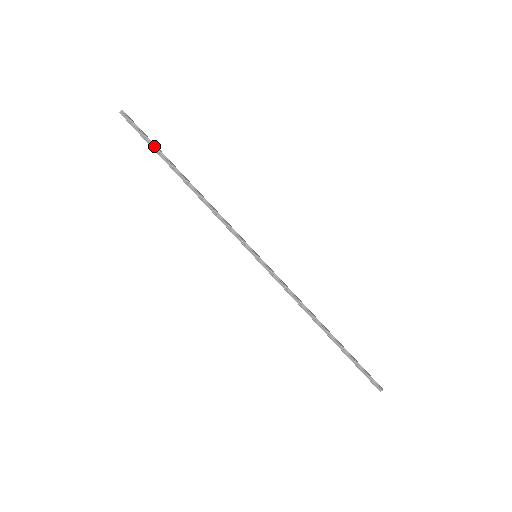
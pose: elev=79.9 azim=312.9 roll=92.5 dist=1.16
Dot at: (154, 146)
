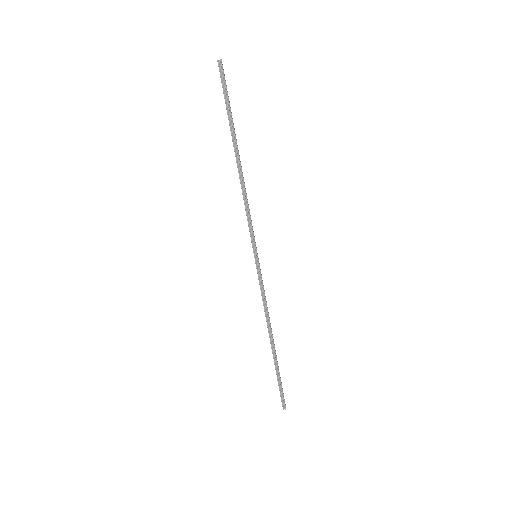
Dot at: (230, 111)
